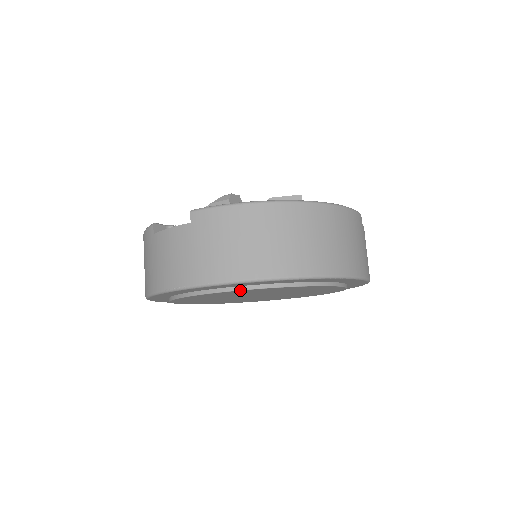
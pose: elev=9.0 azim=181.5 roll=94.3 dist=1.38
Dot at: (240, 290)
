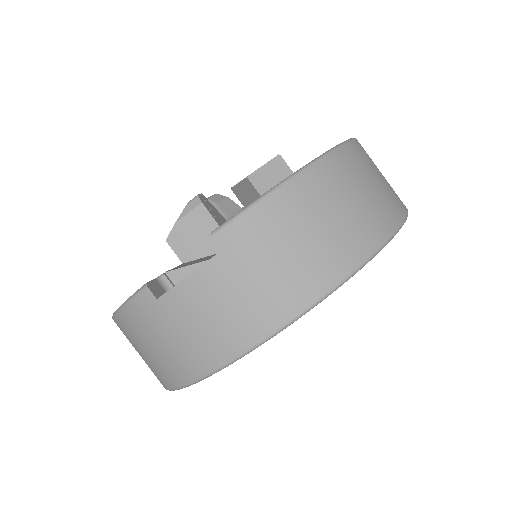
Dot at: occluded
